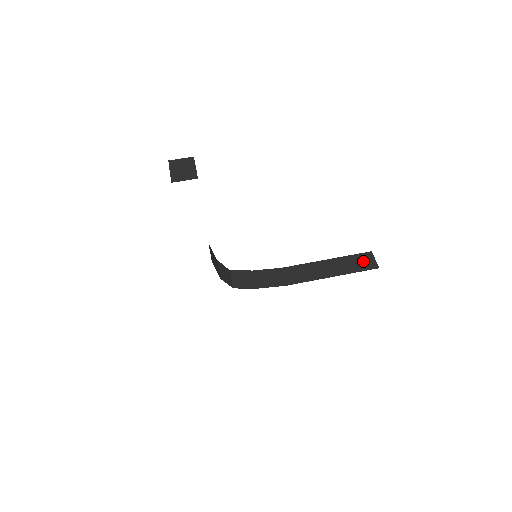
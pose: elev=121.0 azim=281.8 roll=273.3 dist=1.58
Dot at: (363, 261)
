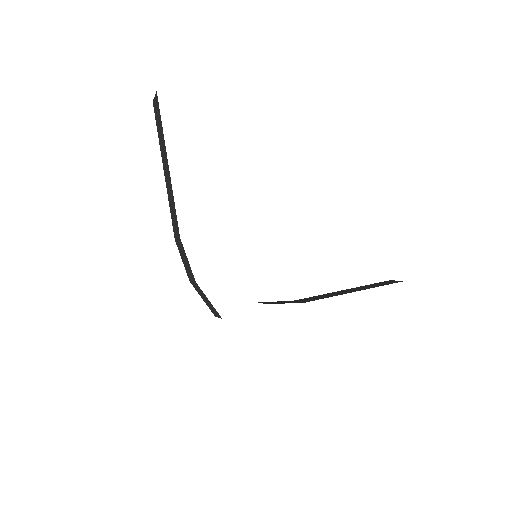
Dot at: (384, 283)
